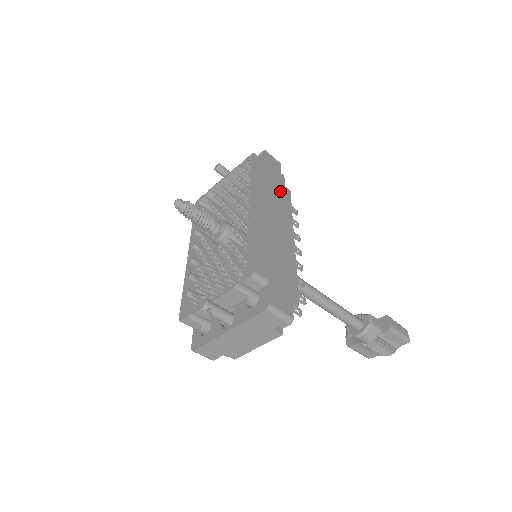
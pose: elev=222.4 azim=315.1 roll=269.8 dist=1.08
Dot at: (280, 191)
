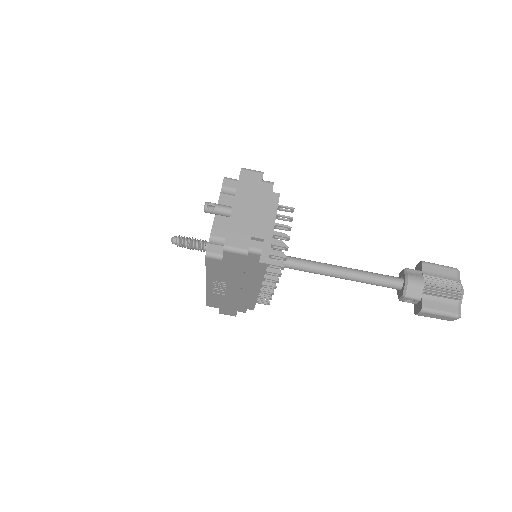
Dot at: occluded
